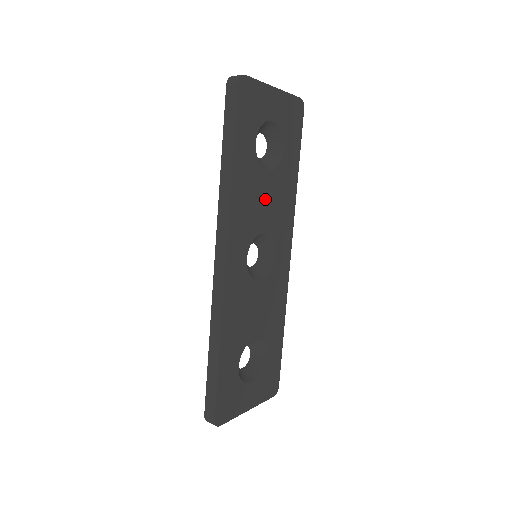
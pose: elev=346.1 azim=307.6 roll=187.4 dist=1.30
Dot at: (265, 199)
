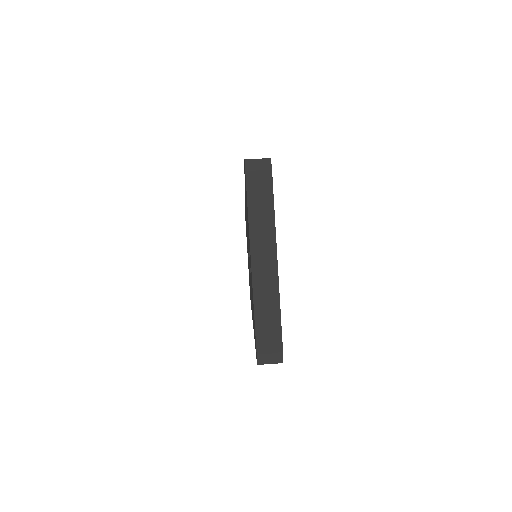
Dot at: occluded
